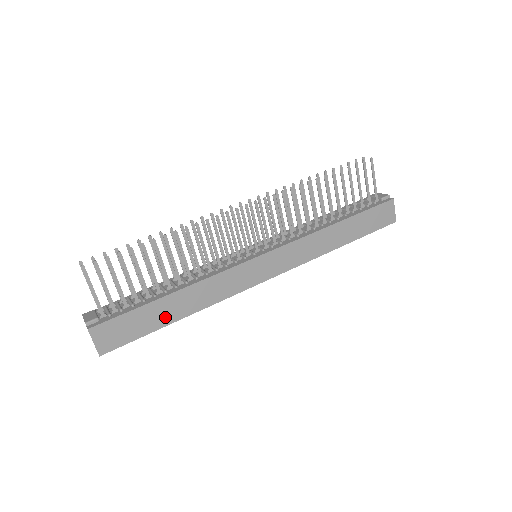
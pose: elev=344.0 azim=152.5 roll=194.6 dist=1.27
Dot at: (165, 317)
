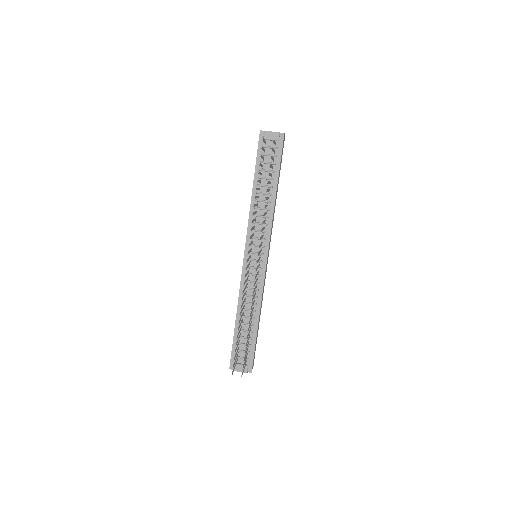
Dot at: (258, 328)
